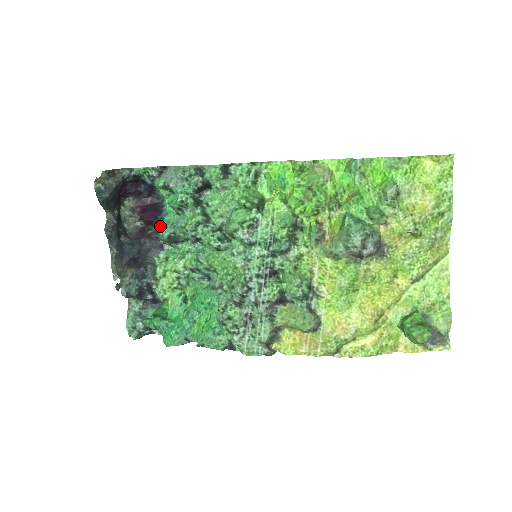
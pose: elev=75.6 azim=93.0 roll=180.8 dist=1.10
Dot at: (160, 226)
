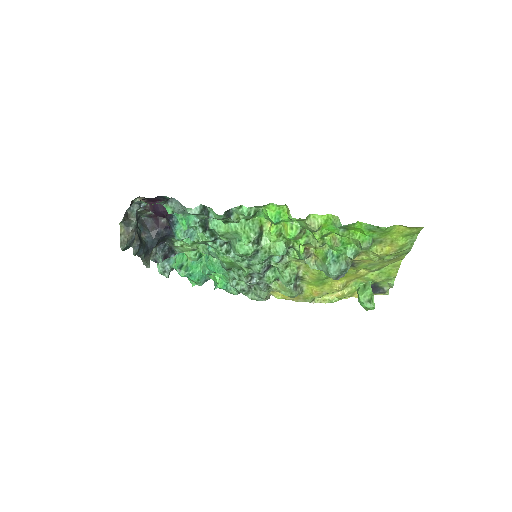
Dot at: (174, 231)
